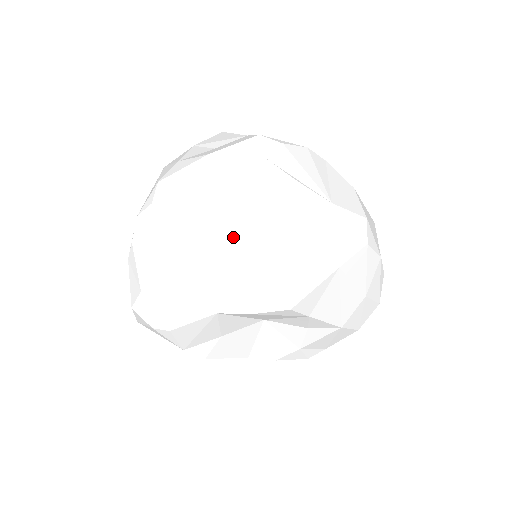
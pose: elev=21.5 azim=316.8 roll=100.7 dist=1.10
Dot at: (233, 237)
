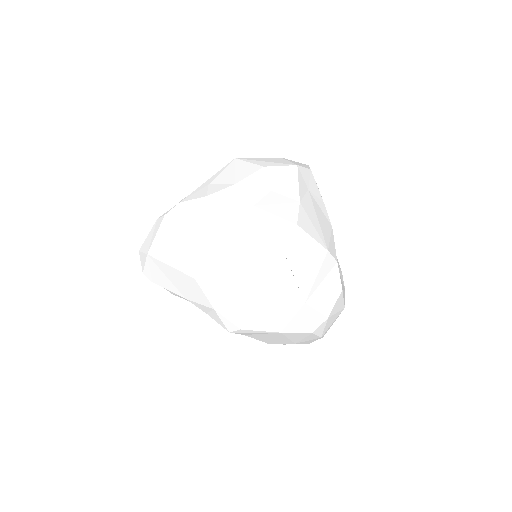
Dot at: (225, 274)
